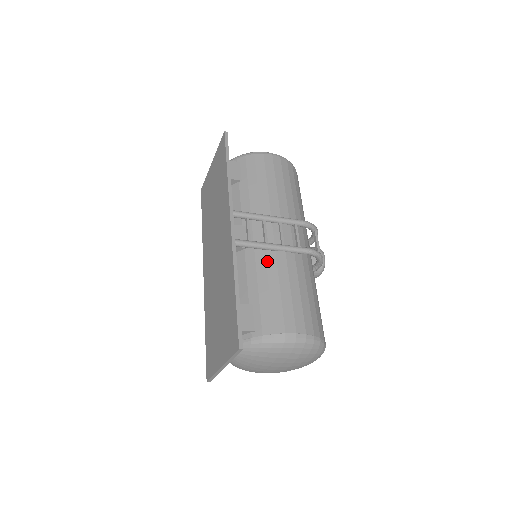
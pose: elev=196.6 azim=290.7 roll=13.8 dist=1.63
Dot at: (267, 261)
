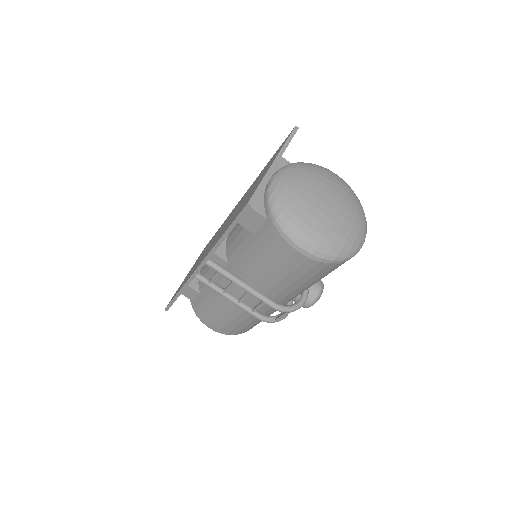
Dot at: occluded
